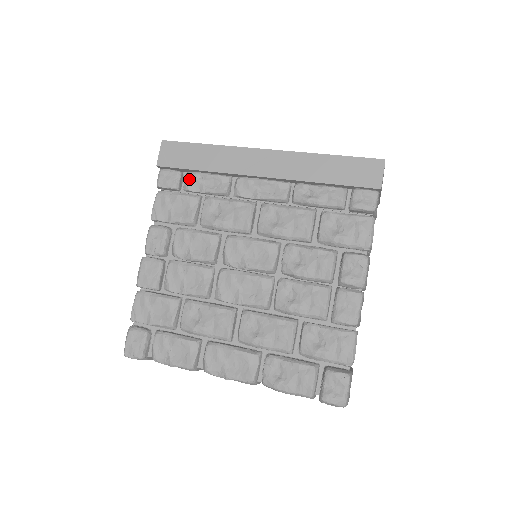
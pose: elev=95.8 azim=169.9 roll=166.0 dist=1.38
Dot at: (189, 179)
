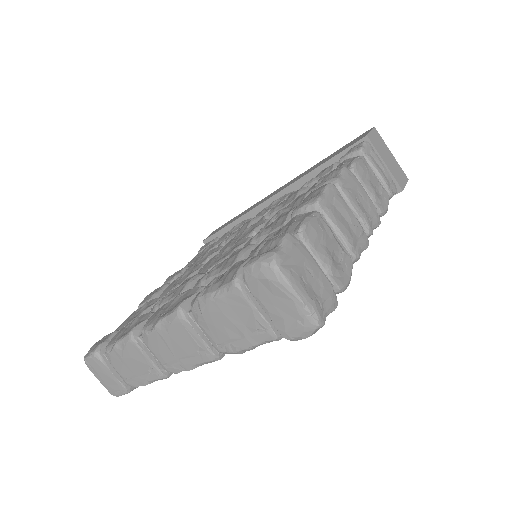
Dot at: (222, 237)
